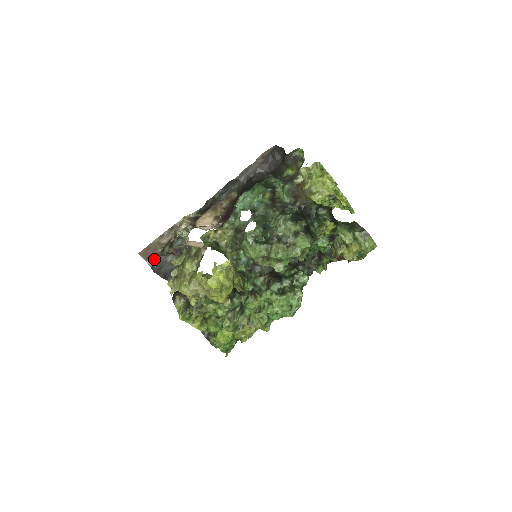
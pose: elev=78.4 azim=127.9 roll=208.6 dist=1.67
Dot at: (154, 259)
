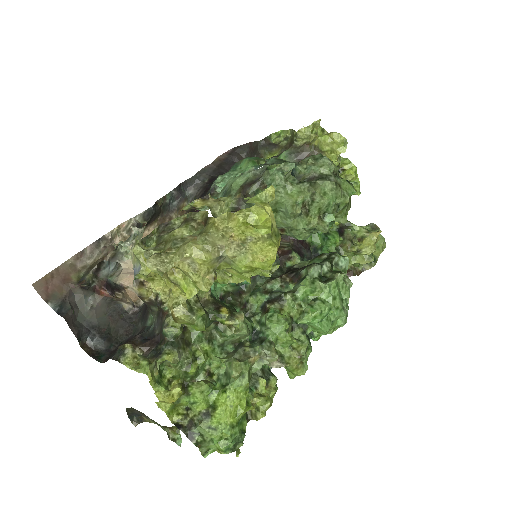
Dot at: (63, 298)
